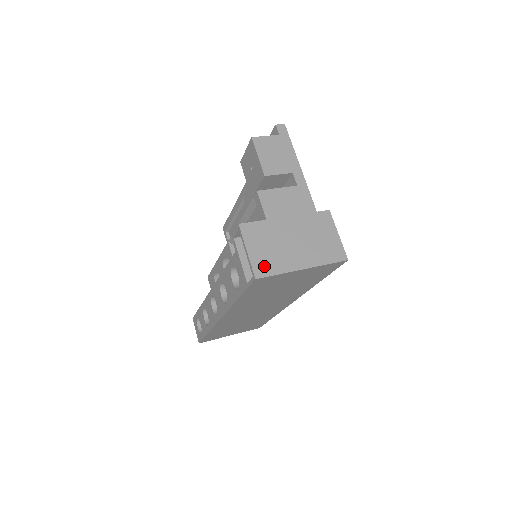
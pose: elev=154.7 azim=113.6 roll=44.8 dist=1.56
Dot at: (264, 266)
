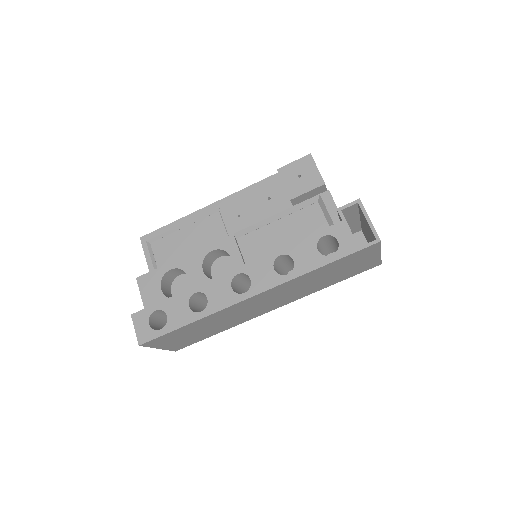
Dot at: occluded
